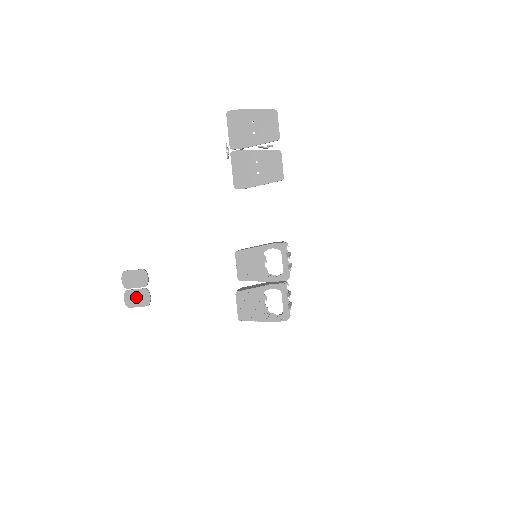
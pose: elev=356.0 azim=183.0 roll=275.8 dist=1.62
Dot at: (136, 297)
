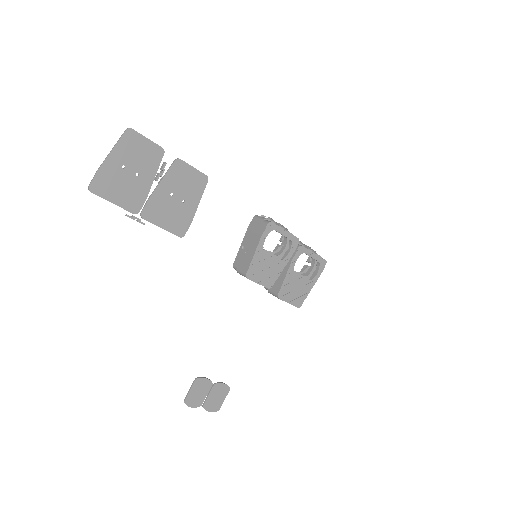
Dot at: (215, 398)
